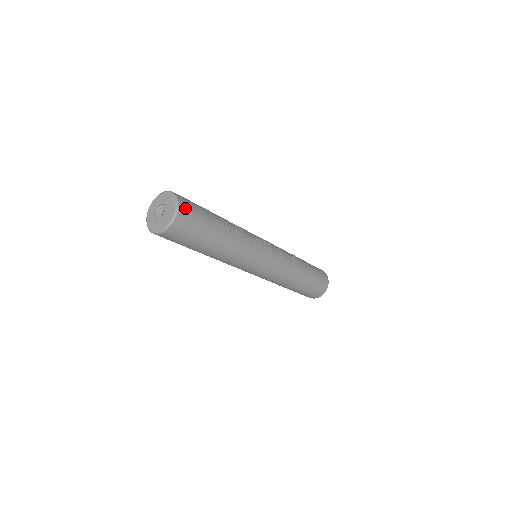
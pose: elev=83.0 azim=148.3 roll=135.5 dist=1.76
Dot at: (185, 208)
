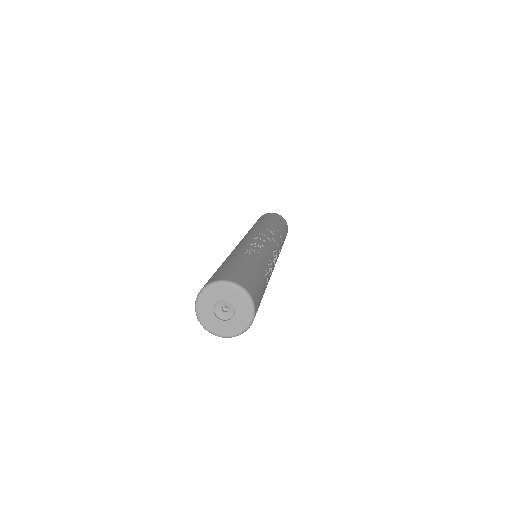
Dot at: (257, 309)
